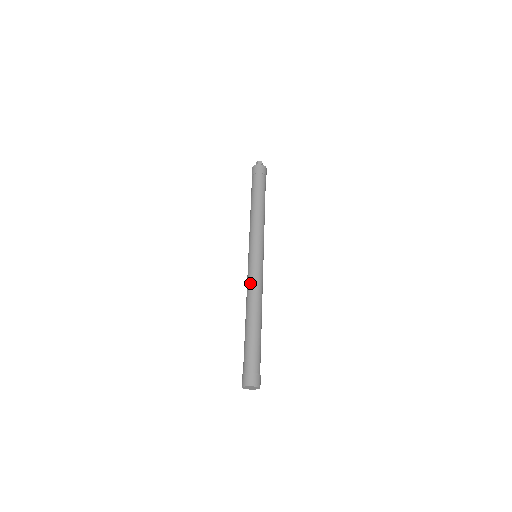
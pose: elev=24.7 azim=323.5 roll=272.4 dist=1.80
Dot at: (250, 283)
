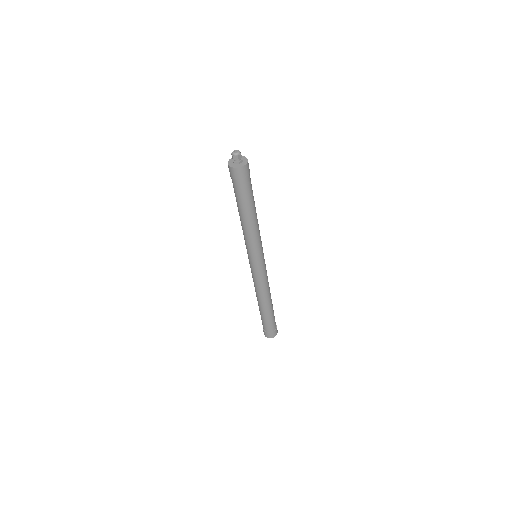
Dot at: (261, 284)
